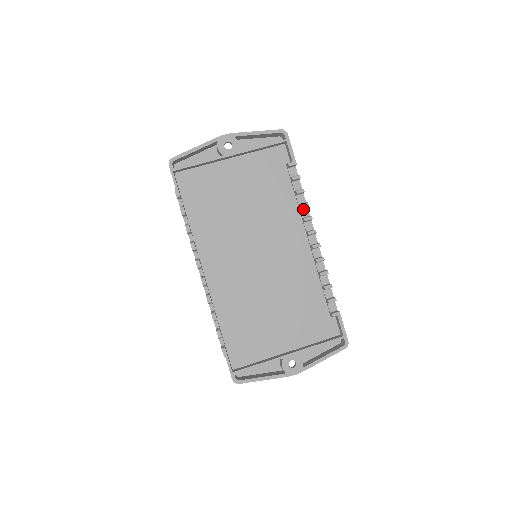
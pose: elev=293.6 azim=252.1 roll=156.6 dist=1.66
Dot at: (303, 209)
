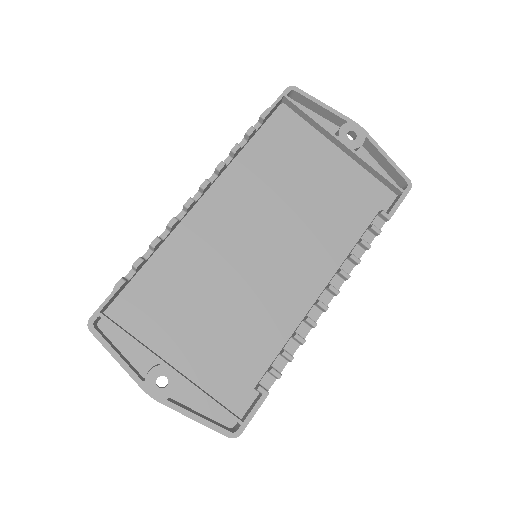
Dot at: (349, 262)
